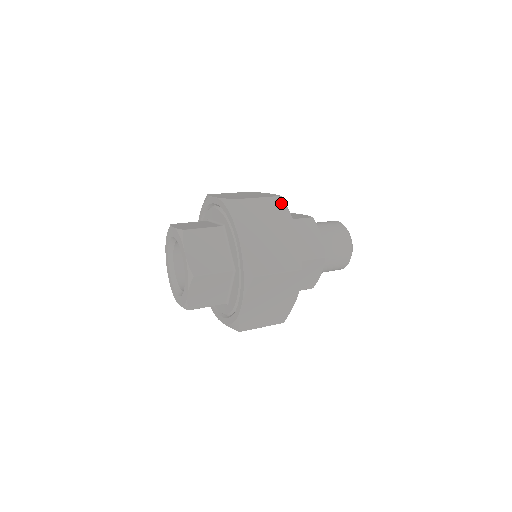
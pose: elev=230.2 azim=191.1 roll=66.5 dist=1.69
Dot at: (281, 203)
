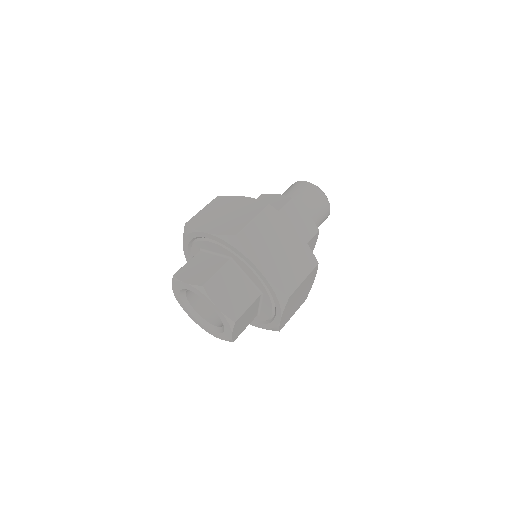
Dot at: (220, 198)
